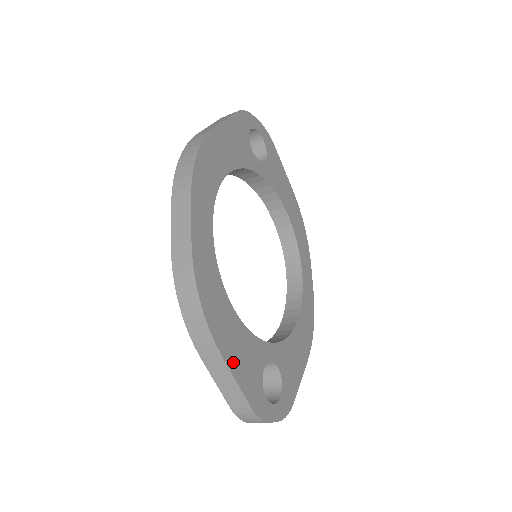
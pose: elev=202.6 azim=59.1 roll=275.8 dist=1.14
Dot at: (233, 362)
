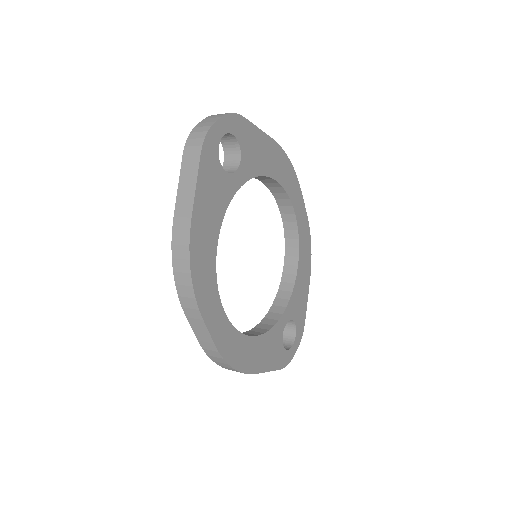
Dot at: (264, 365)
